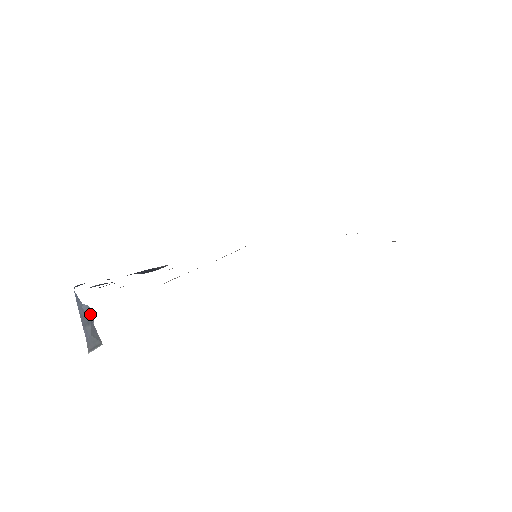
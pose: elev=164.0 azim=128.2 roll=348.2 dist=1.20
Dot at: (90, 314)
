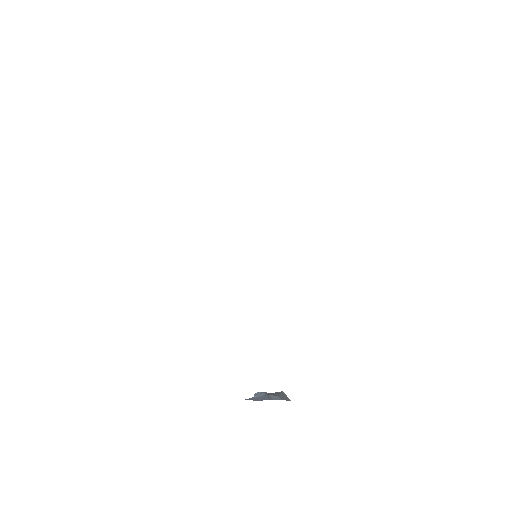
Dot at: (261, 394)
